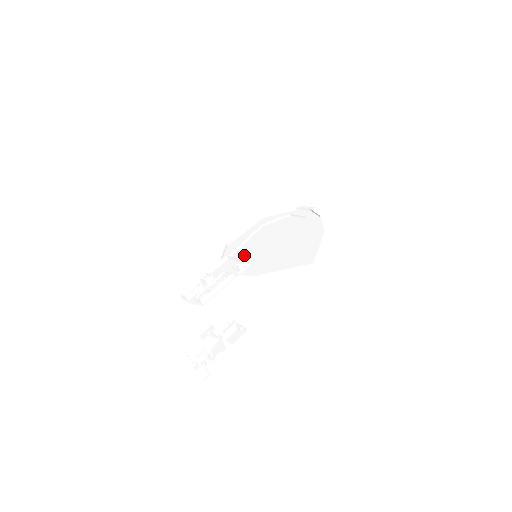
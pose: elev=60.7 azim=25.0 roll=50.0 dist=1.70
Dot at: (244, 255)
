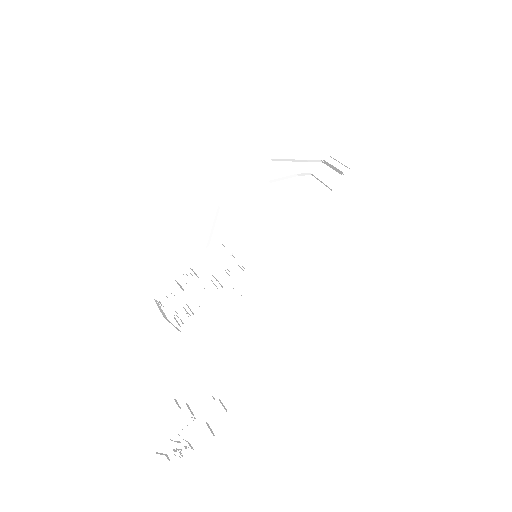
Dot at: (240, 243)
